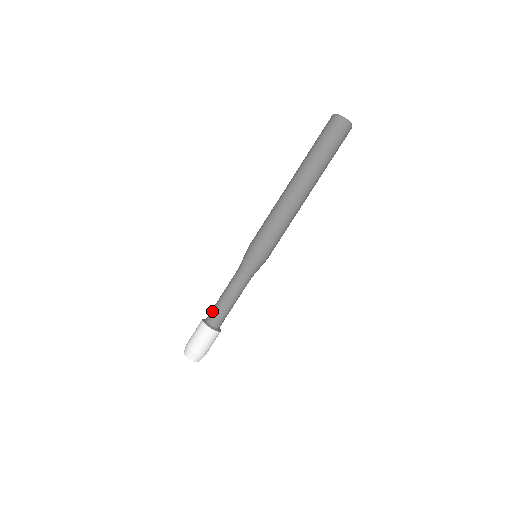
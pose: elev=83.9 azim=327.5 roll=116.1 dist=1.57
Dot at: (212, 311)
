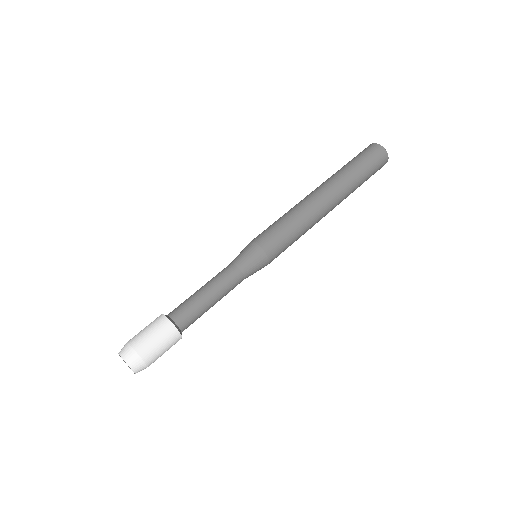
Dot at: occluded
